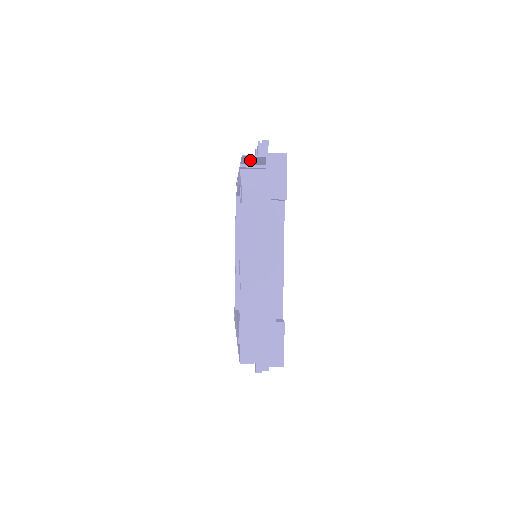
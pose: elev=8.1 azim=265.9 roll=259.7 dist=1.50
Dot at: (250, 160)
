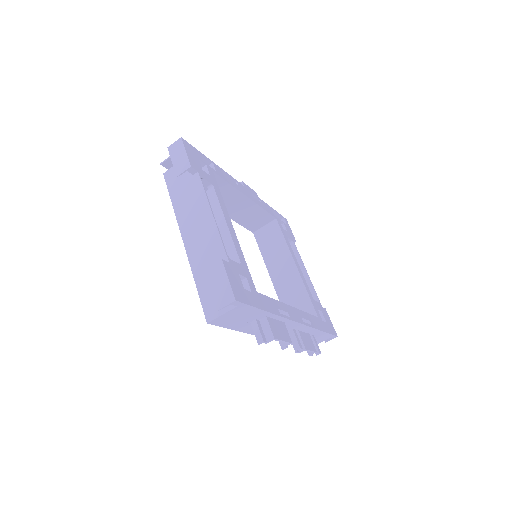
Dot at: occluded
